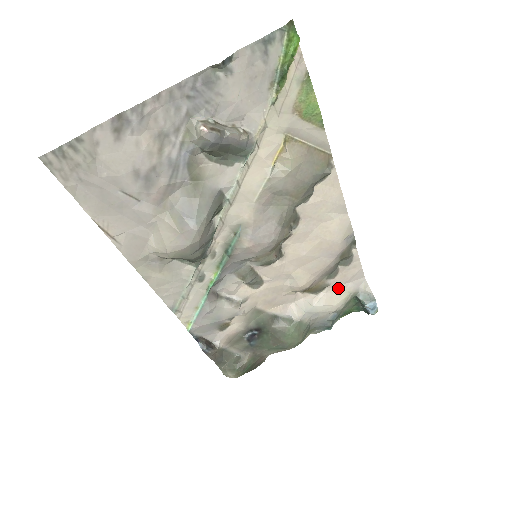
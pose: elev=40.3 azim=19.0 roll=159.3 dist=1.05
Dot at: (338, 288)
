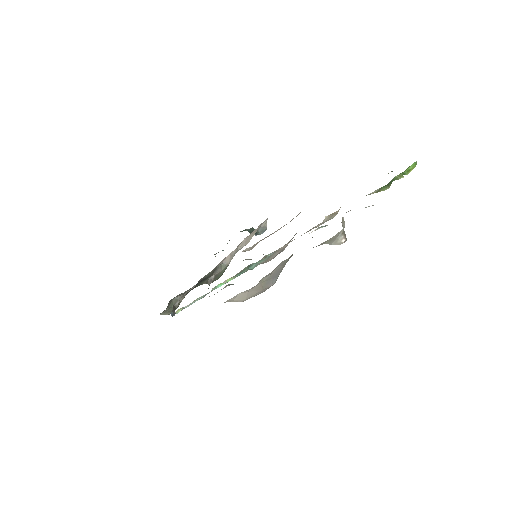
Dot at: (253, 231)
